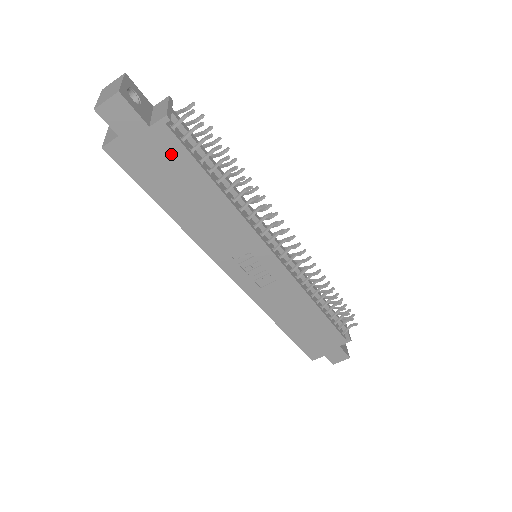
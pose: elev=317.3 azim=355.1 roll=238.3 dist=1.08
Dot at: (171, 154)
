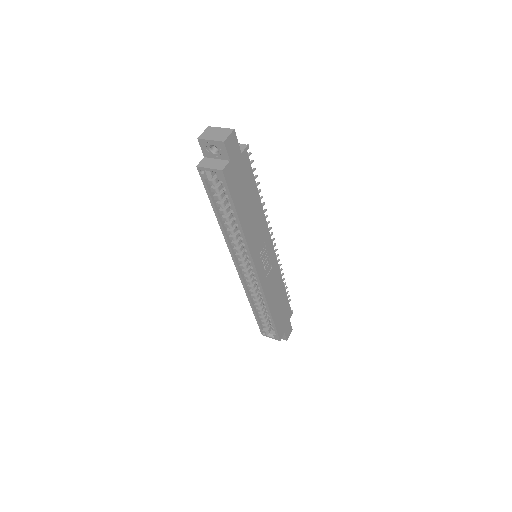
Dot at: (246, 172)
